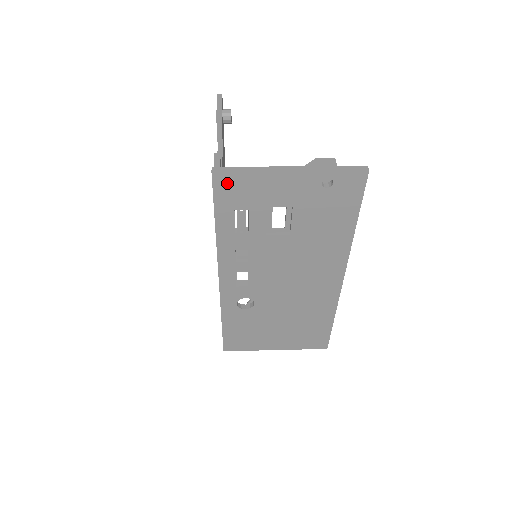
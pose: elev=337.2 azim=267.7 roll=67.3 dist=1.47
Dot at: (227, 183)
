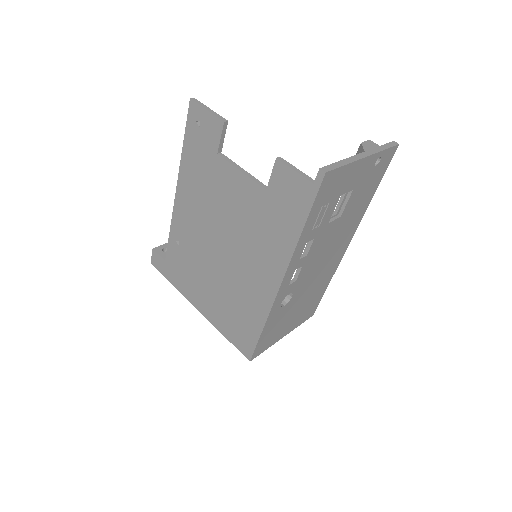
Dot at: (329, 181)
